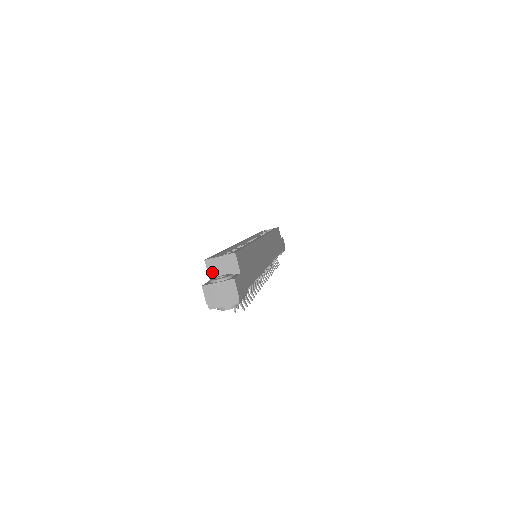
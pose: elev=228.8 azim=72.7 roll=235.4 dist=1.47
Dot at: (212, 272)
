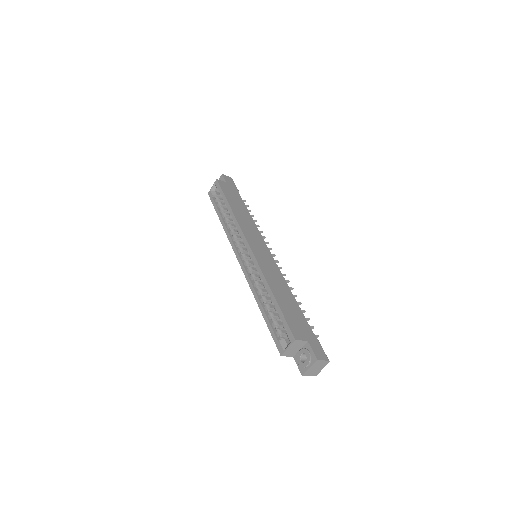
Dot at: (291, 355)
